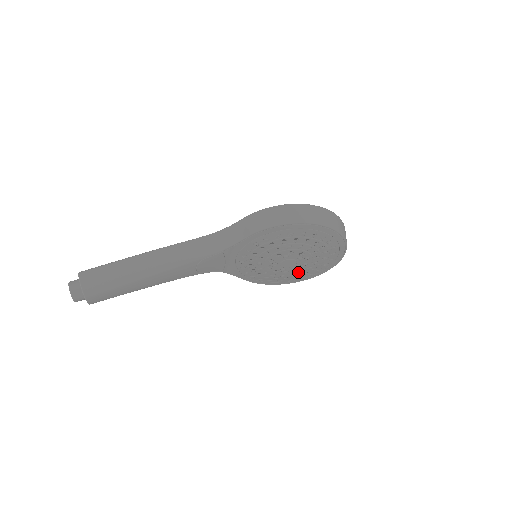
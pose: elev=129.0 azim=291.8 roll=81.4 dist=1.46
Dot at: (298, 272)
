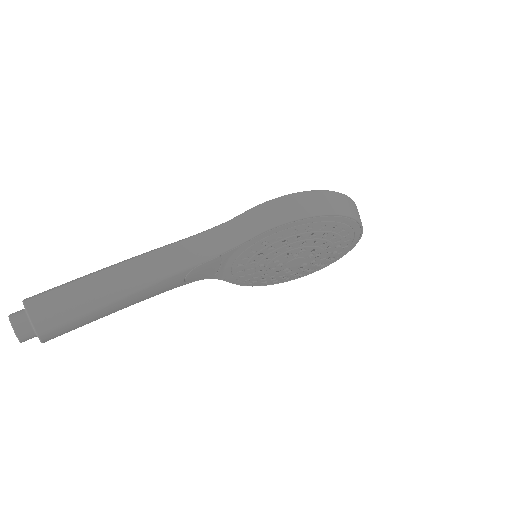
Dot at: (300, 270)
